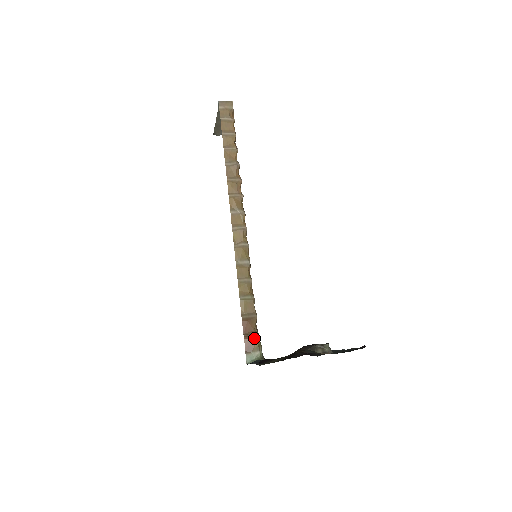
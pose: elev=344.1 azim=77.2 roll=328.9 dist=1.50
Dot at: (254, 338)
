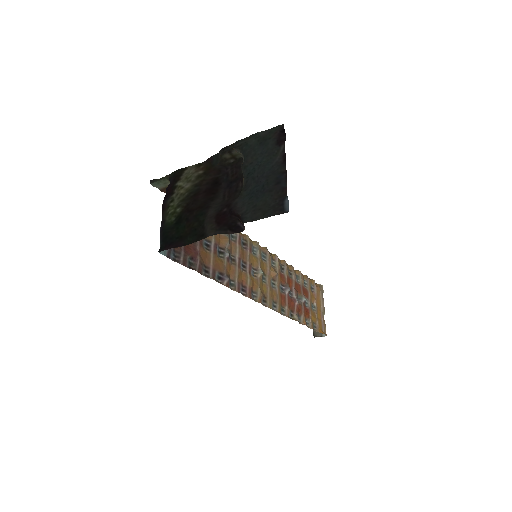
Dot at: occluded
